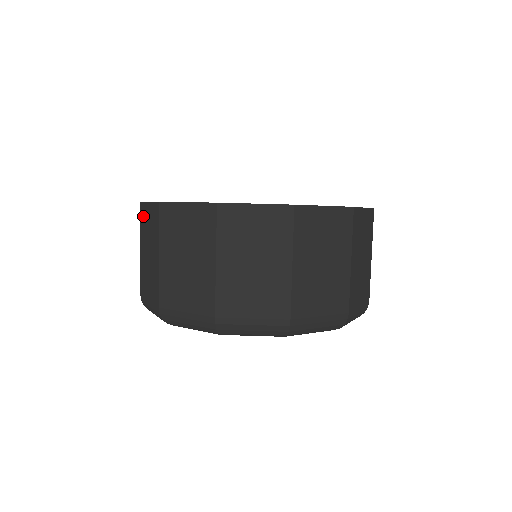
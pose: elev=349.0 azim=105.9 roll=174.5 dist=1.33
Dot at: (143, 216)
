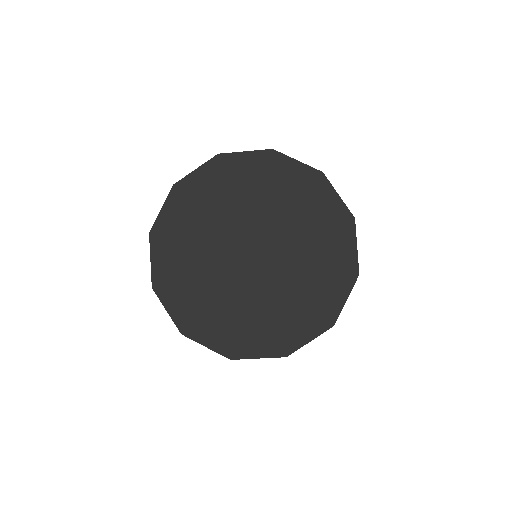
Dot at: occluded
